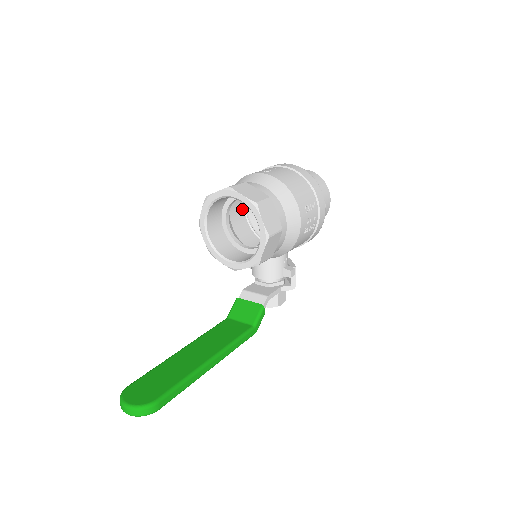
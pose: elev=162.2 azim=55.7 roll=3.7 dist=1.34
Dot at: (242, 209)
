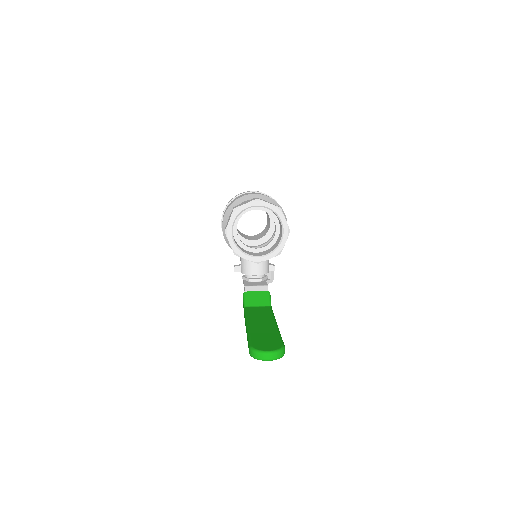
Dot at: occluded
